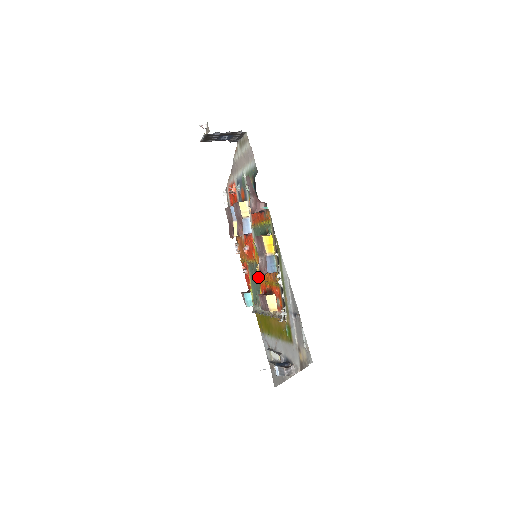
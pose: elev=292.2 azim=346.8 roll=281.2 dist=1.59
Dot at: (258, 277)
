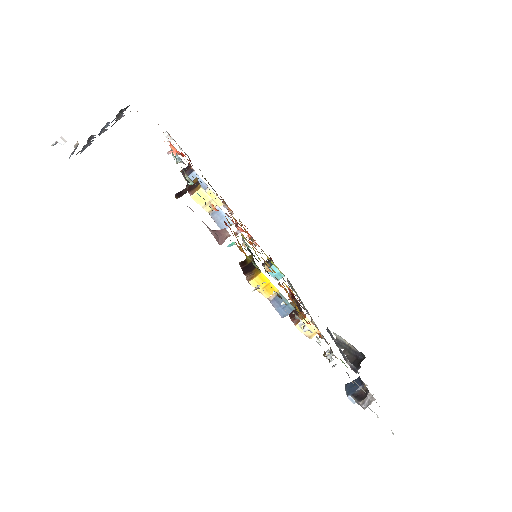
Dot at: occluded
